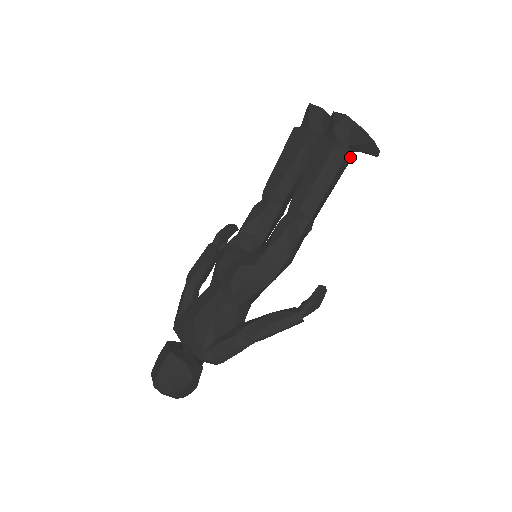
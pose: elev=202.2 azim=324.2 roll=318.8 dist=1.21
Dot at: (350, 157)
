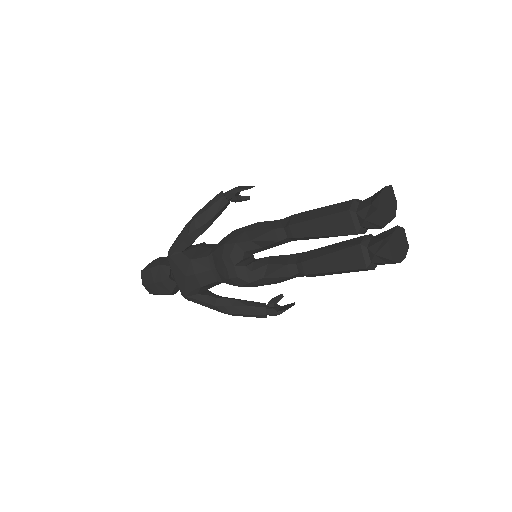
Dot at: occluded
